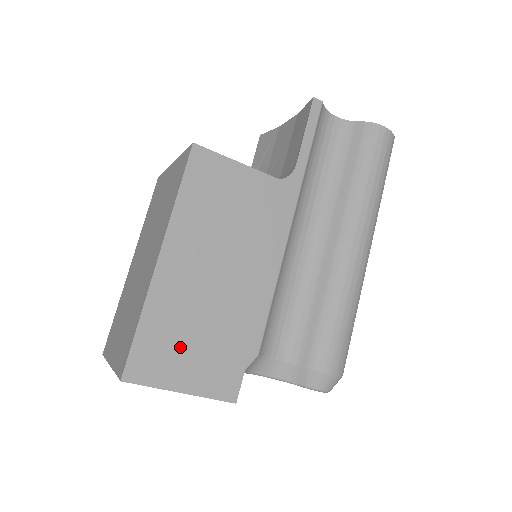
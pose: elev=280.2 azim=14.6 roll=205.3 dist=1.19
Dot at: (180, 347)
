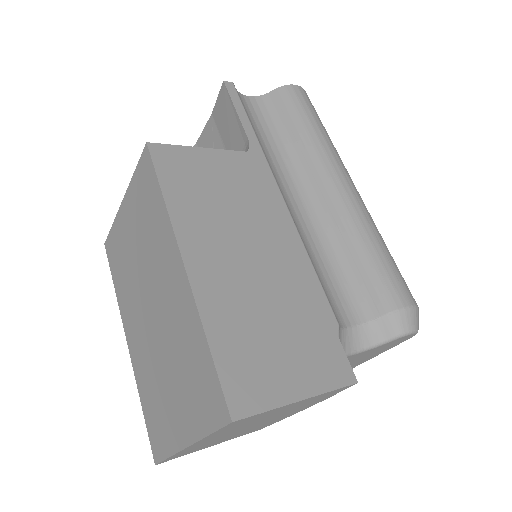
Dot at: (267, 350)
